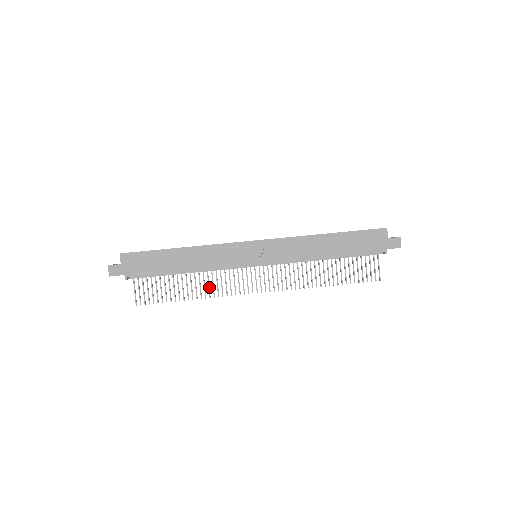
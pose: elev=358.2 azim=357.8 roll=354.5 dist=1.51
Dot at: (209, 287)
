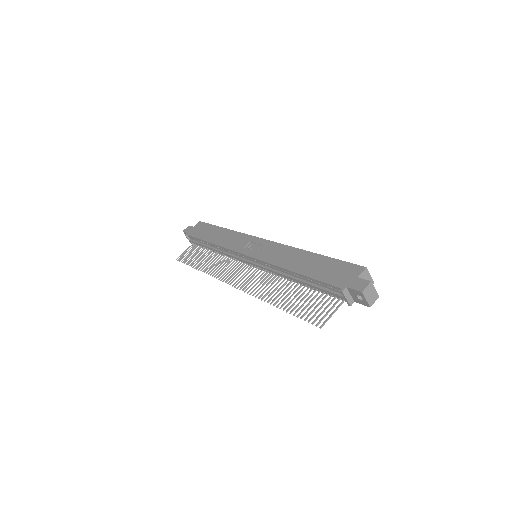
Dot at: (213, 266)
